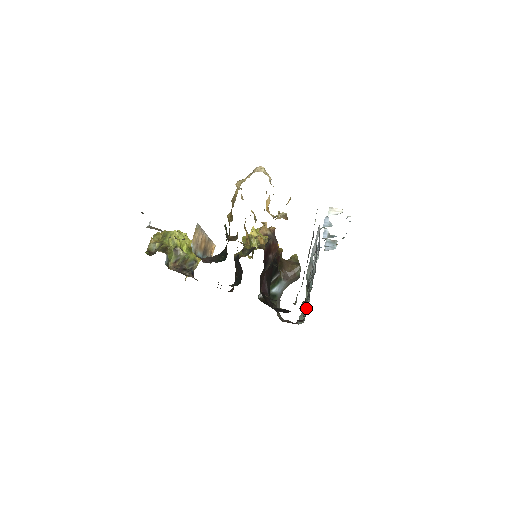
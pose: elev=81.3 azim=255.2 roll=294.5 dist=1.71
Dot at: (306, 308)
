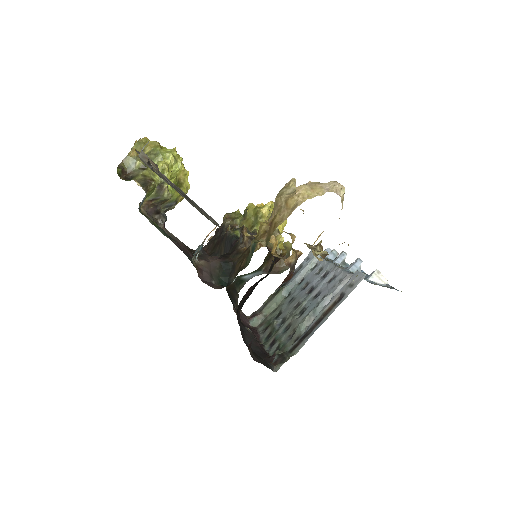
Dot at: (268, 313)
